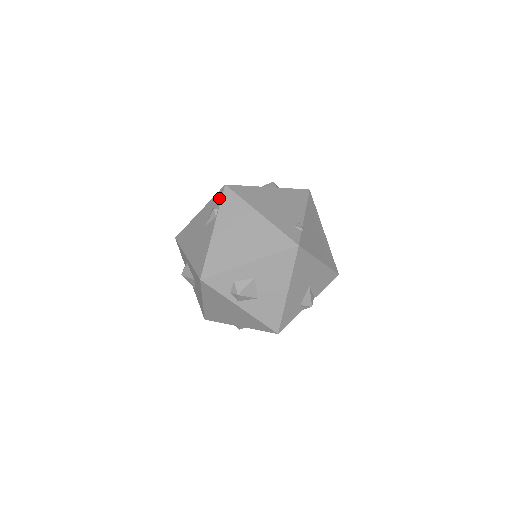
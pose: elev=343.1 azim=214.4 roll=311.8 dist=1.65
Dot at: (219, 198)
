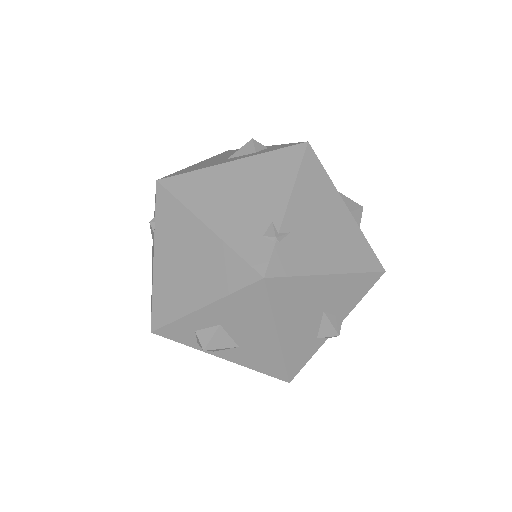
Dot at: (155, 203)
